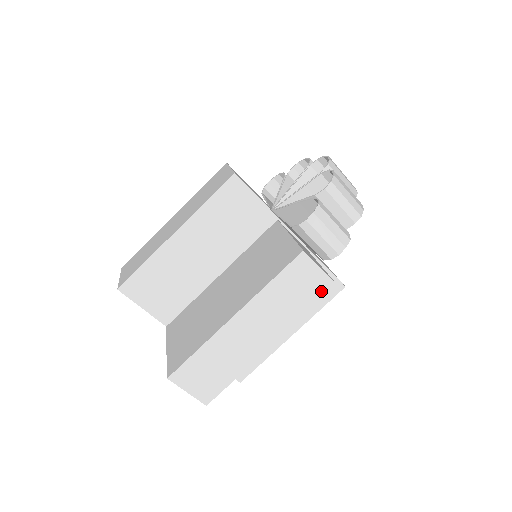
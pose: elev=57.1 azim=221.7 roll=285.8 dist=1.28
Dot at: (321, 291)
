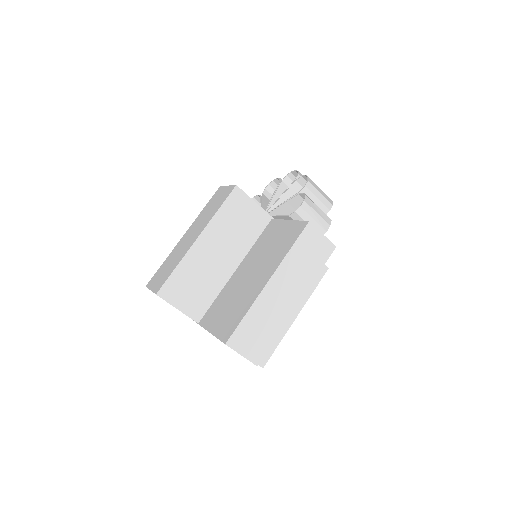
Dot at: (326, 253)
